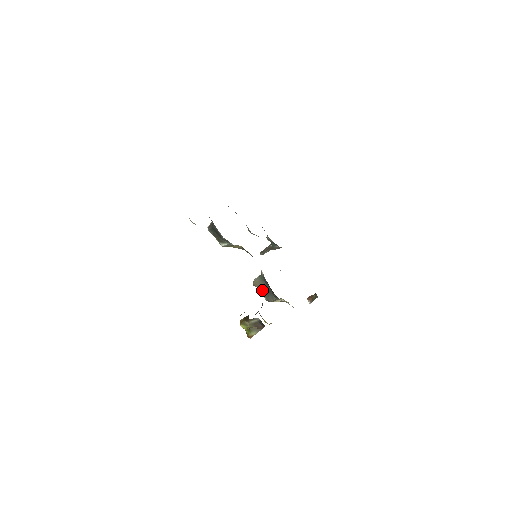
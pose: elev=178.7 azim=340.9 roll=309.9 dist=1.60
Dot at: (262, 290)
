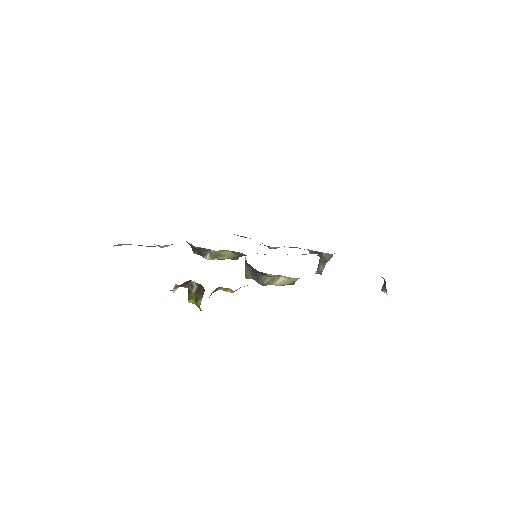
Dot at: (252, 277)
